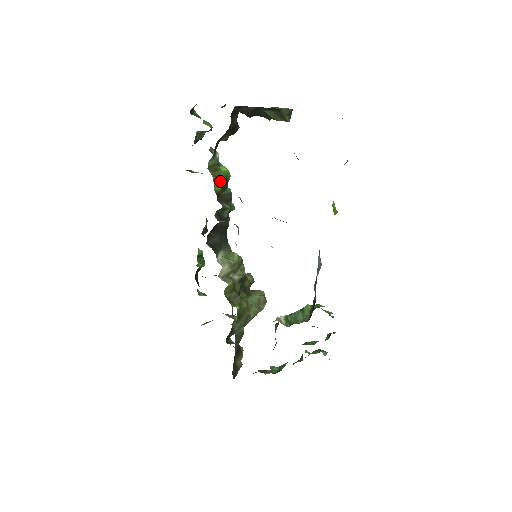
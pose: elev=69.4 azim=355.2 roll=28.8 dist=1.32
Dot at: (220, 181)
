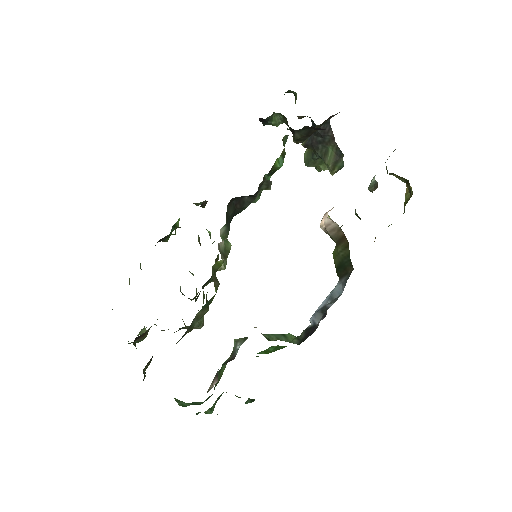
Dot at: (282, 159)
